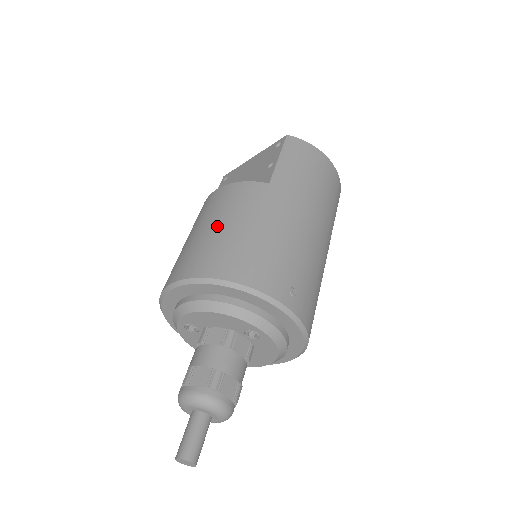
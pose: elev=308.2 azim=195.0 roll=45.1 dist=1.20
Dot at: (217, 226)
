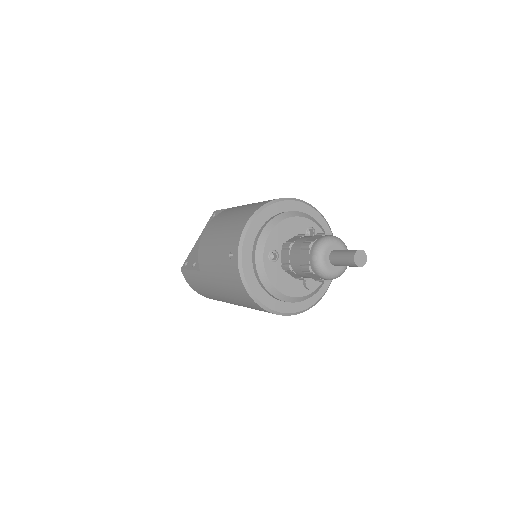
Dot at: (236, 212)
